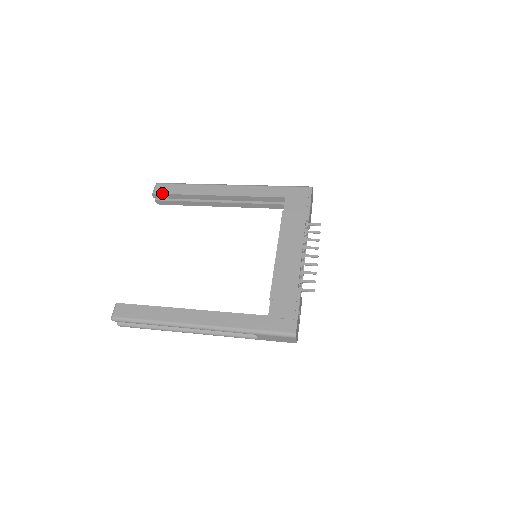
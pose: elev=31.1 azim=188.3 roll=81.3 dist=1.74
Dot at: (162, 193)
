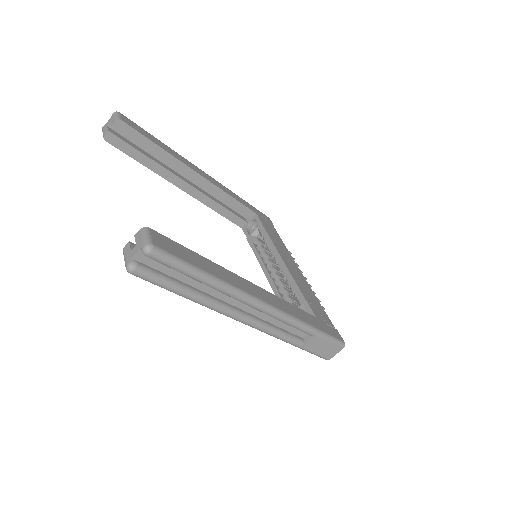
Dot at: (133, 127)
